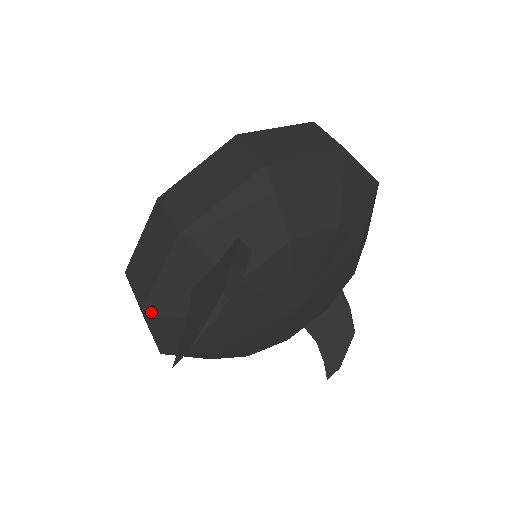
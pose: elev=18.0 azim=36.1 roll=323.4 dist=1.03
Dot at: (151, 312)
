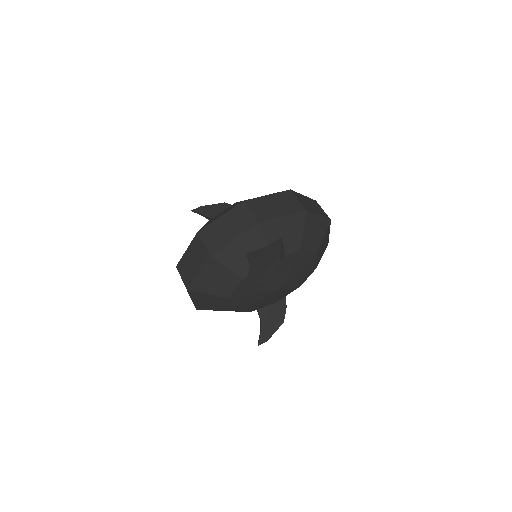
Dot at: (215, 258)
